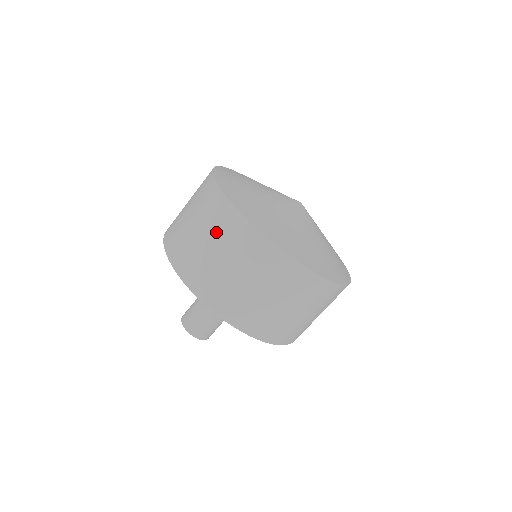
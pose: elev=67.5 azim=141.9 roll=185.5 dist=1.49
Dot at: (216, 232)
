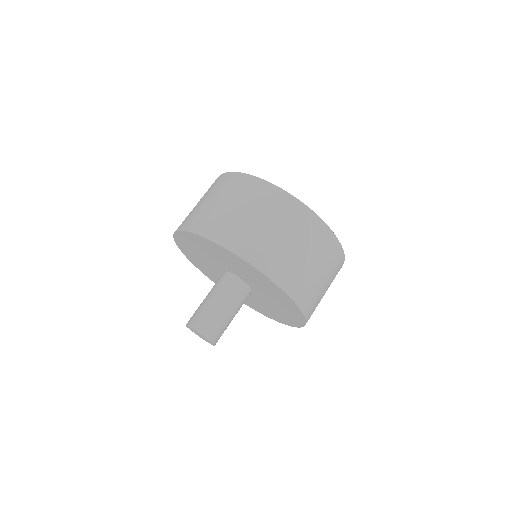
Dot at: (221, 191)
